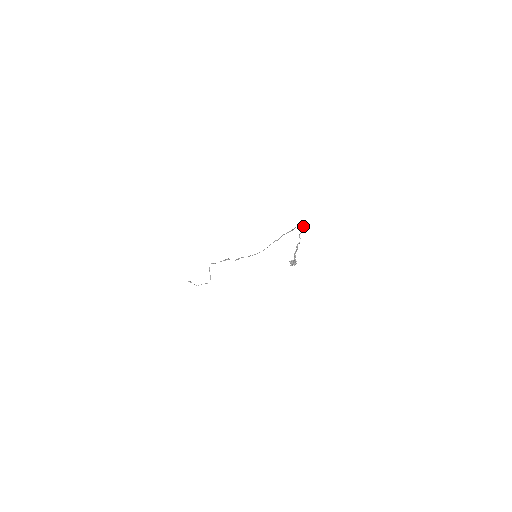
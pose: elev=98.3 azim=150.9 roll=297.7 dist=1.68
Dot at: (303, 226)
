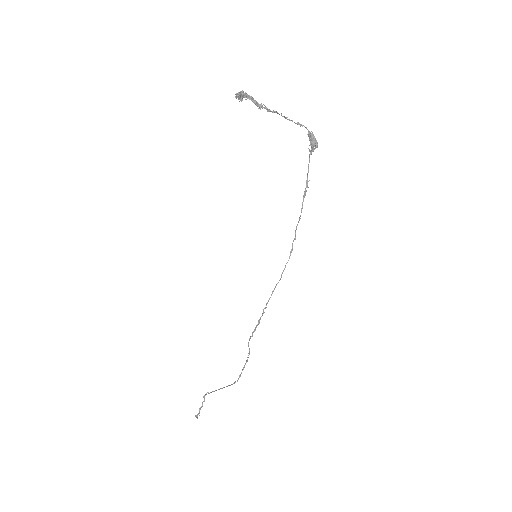
Dot at: (306, 128)
